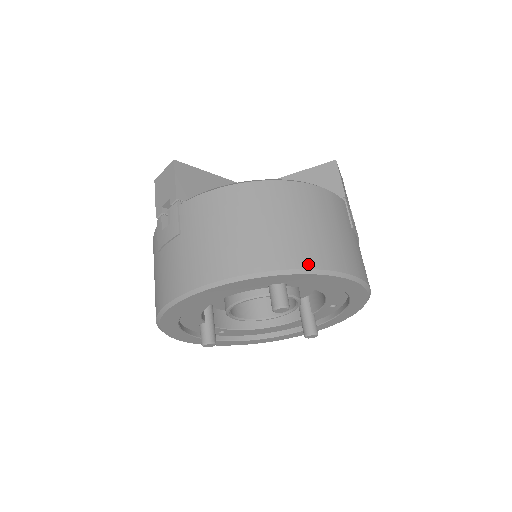
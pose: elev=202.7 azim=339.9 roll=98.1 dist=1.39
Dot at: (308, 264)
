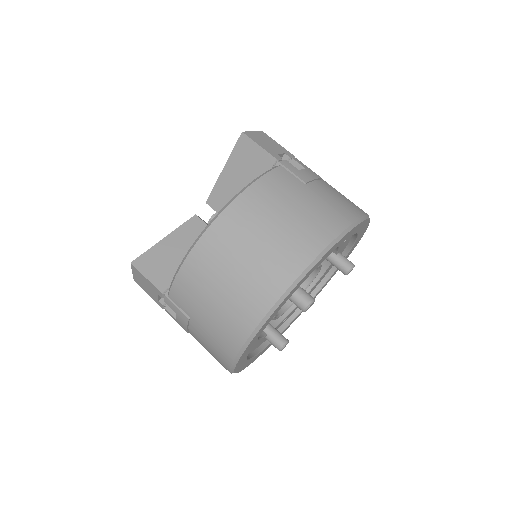
Dot at: (297, 270)
